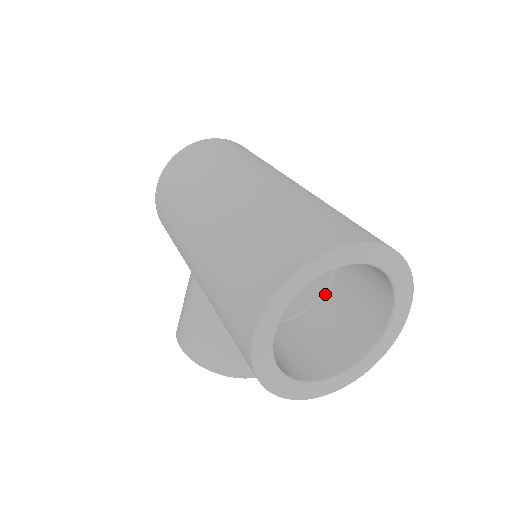
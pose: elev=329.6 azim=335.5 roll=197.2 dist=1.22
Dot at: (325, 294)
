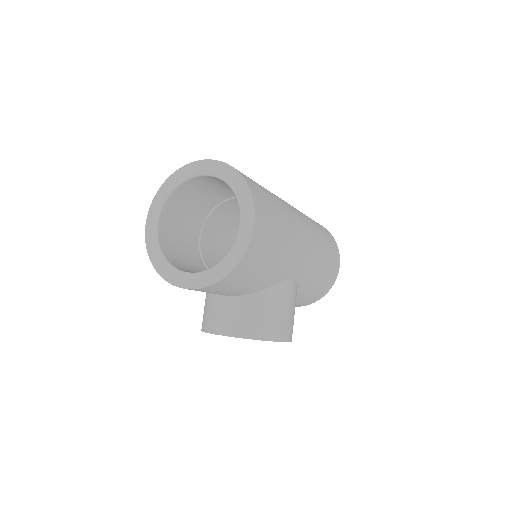
Dot at: occluded
